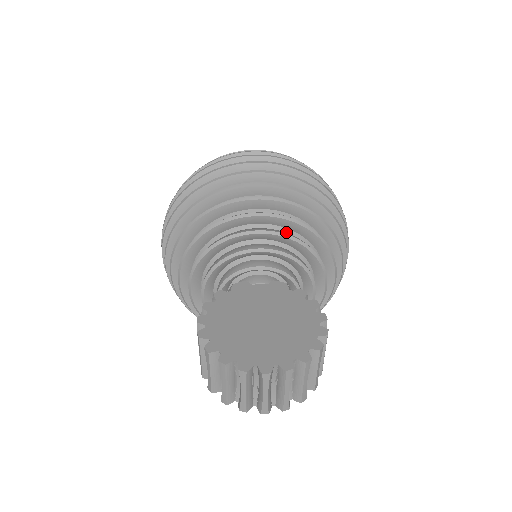
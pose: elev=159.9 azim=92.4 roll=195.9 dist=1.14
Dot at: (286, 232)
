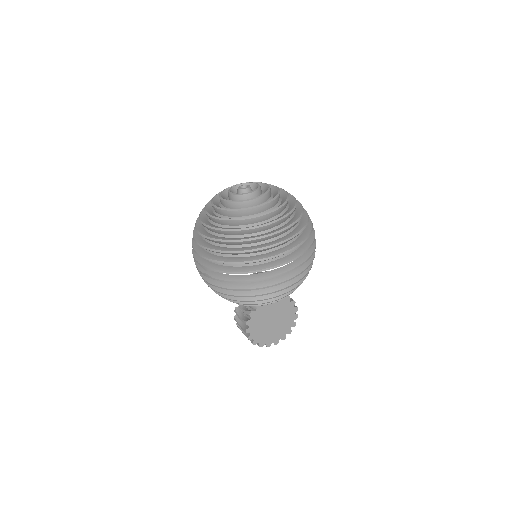
Dot at: occluded
